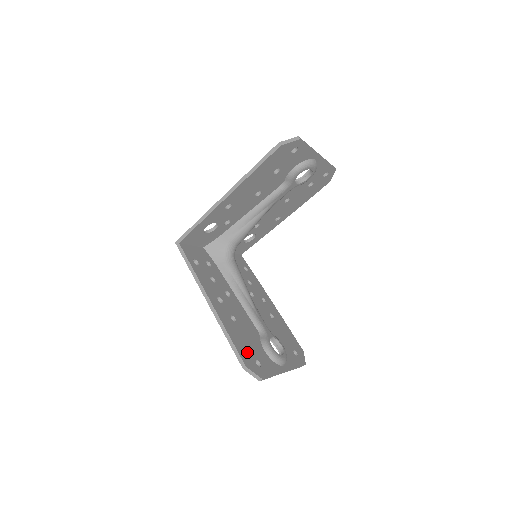
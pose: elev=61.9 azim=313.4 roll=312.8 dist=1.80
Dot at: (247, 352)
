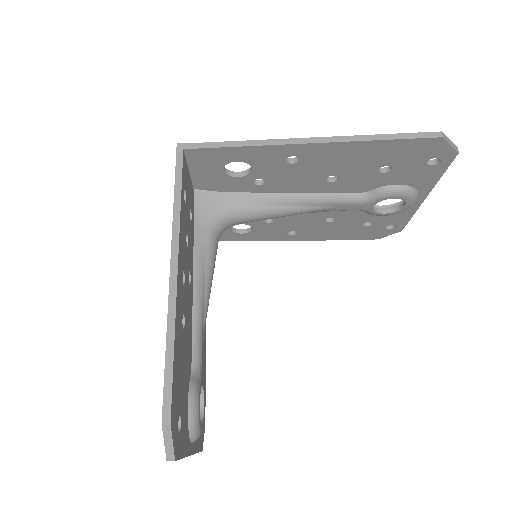
Dot at: (178, 394)
